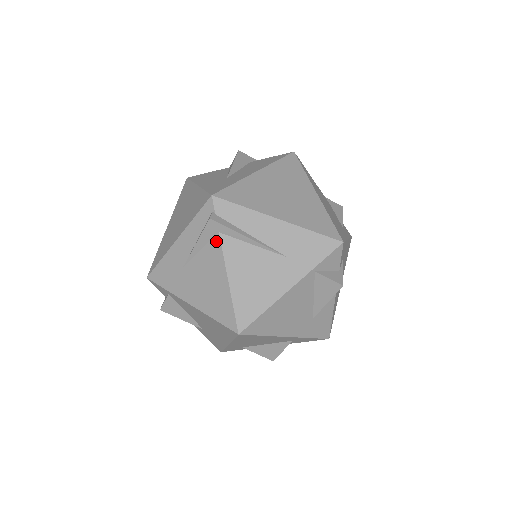
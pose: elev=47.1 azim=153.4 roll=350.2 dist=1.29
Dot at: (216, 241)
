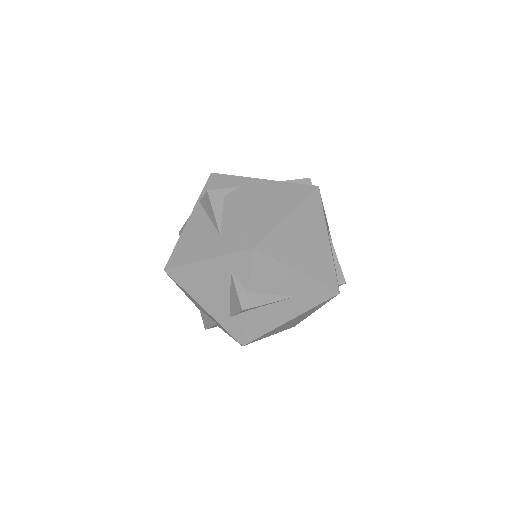
Dot at: occluded
